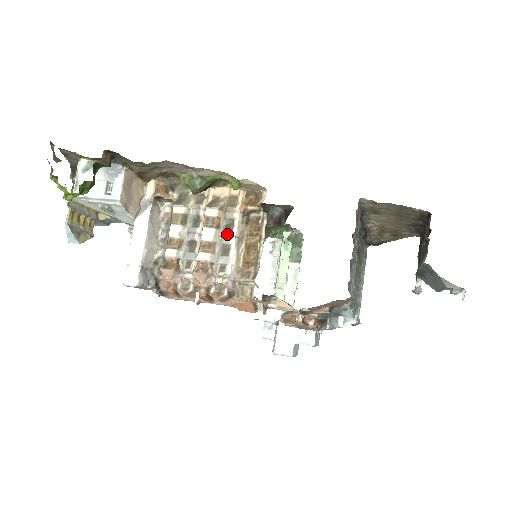
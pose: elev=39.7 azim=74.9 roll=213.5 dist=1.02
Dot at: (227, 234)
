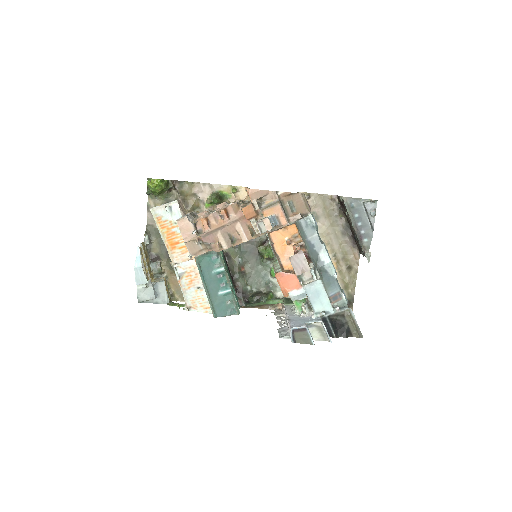
Dot at: occluded
